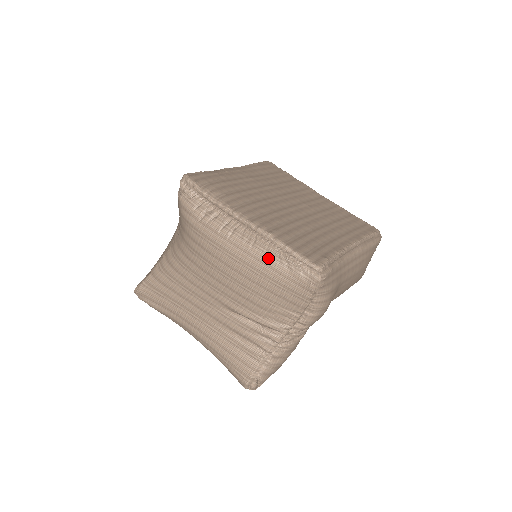
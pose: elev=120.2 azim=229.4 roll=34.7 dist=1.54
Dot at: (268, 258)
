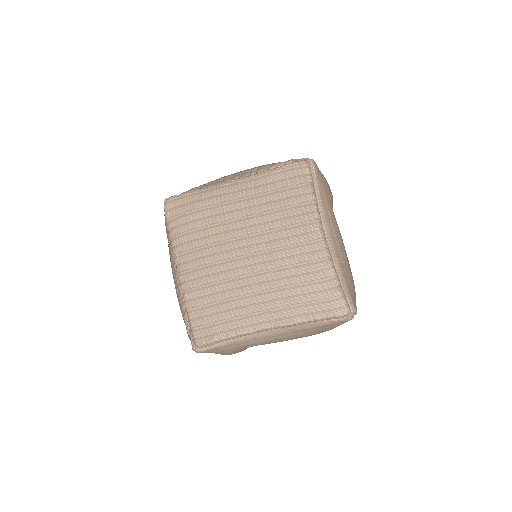
Dot at: (181, 310)
